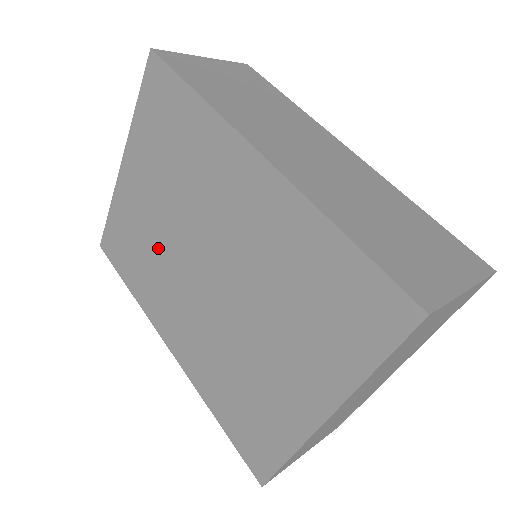
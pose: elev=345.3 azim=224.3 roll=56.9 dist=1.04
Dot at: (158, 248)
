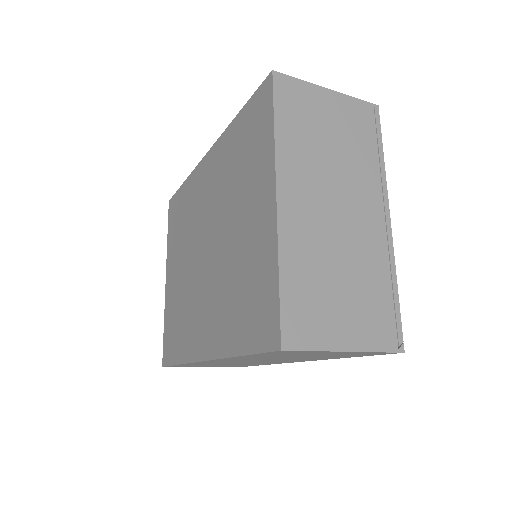
Dot at: (186, 292)
